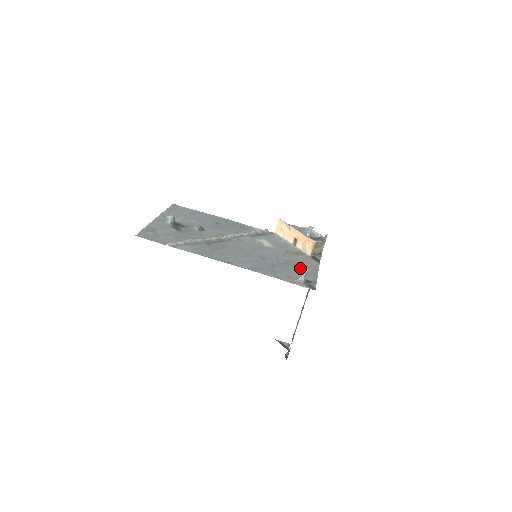
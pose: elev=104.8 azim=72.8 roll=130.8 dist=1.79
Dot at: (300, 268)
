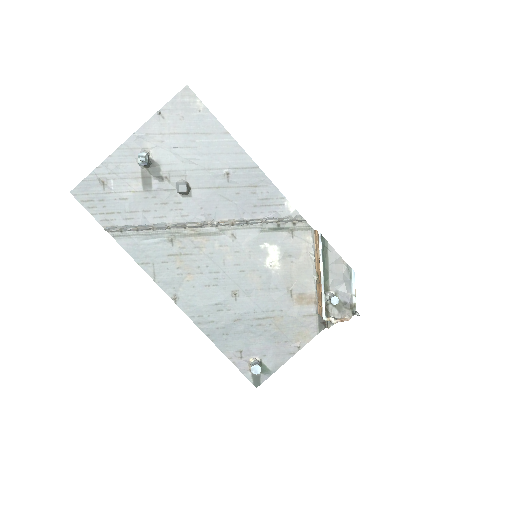
Dot at: (275, 337)
